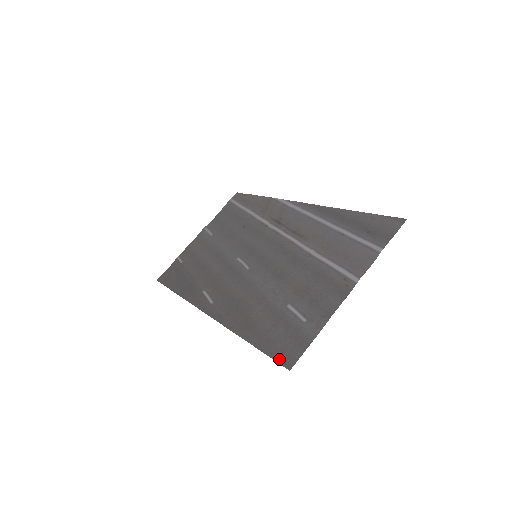
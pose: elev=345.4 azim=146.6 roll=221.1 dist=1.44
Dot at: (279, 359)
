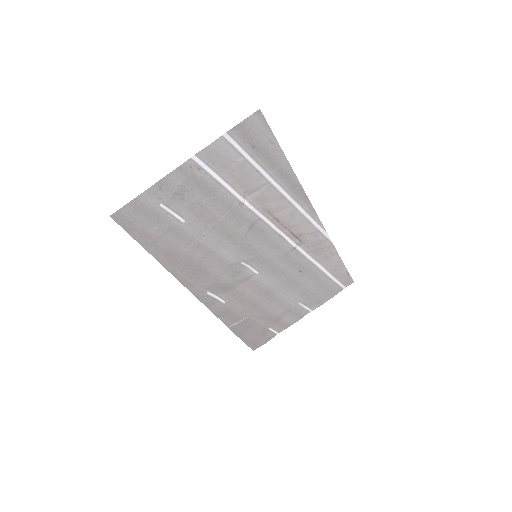
Dot at: (125, 226)
